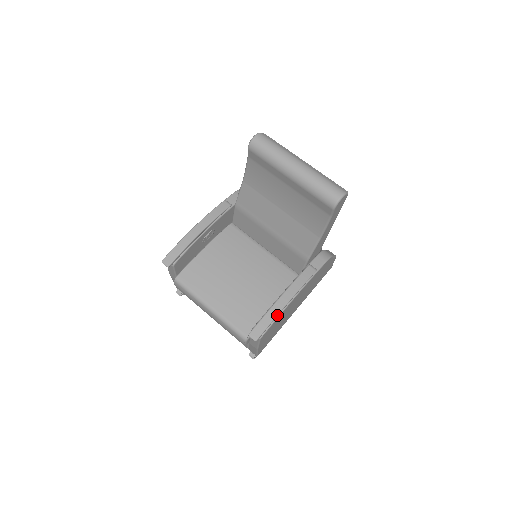
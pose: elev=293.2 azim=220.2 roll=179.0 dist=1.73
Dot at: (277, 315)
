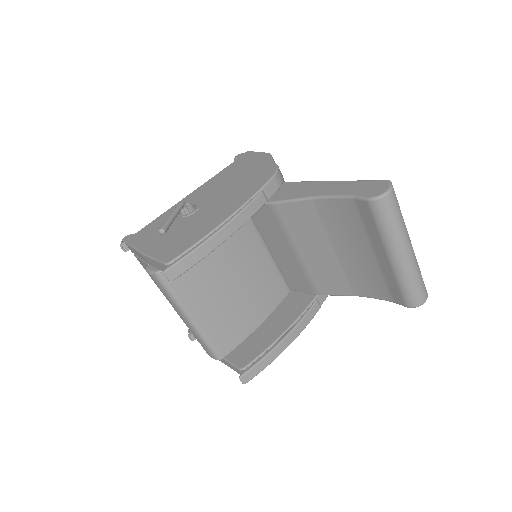
Dot at: (274, 359)
